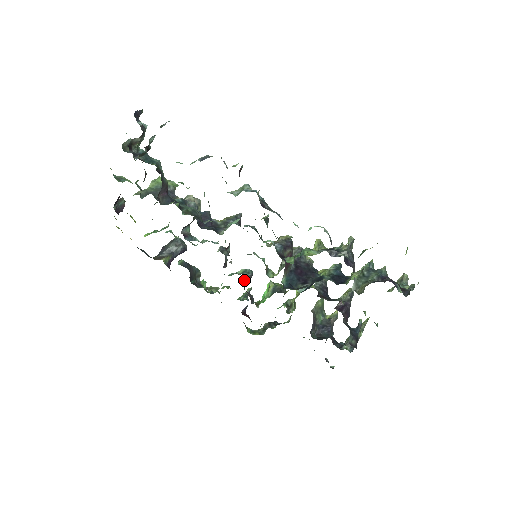
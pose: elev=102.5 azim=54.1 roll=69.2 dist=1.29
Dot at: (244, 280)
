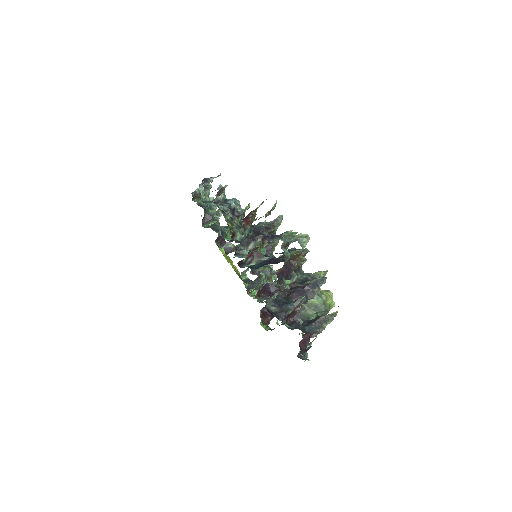
Dot at: (270, 286)
